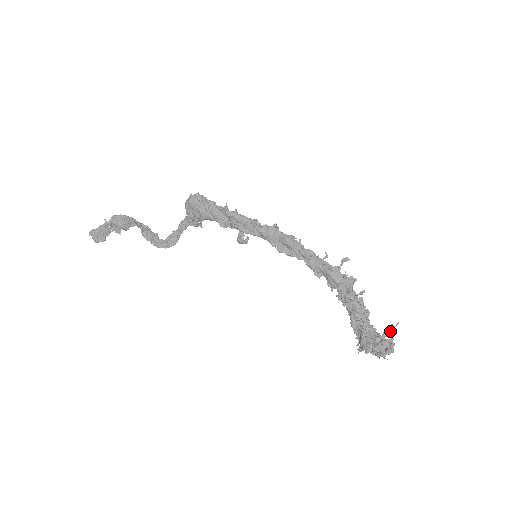
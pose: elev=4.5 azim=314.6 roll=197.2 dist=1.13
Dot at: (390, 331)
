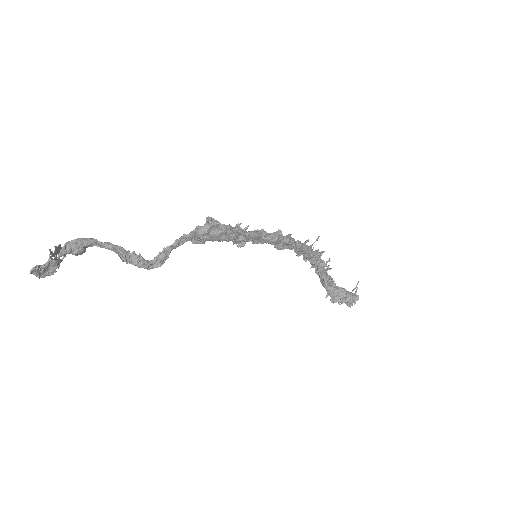
Dot at: occluded
